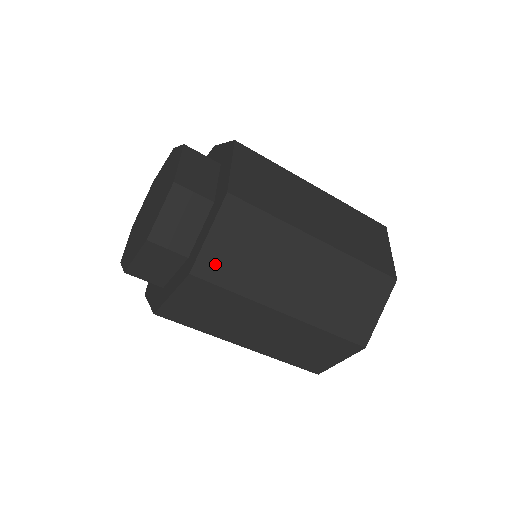
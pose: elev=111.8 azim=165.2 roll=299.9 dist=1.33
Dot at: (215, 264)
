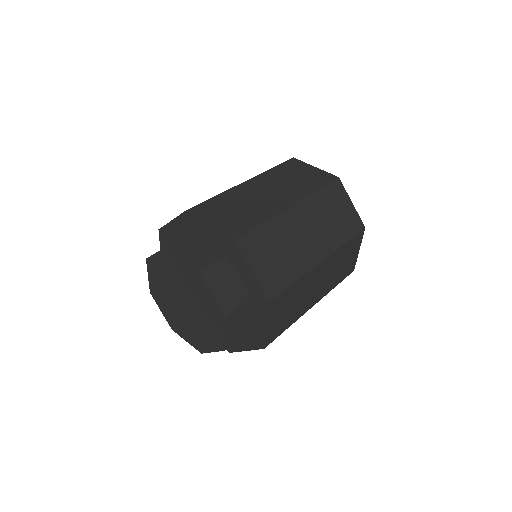
Dot at: (274, 332)
